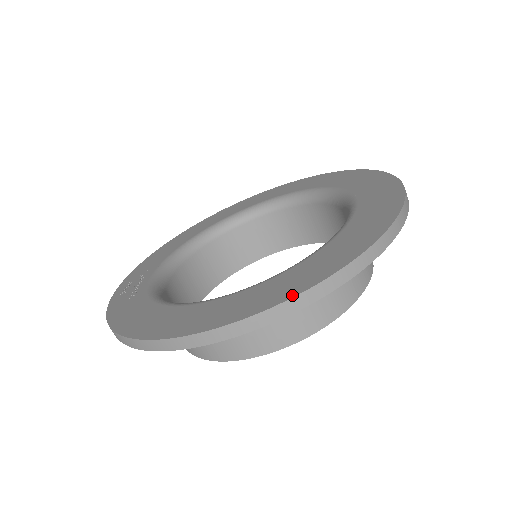
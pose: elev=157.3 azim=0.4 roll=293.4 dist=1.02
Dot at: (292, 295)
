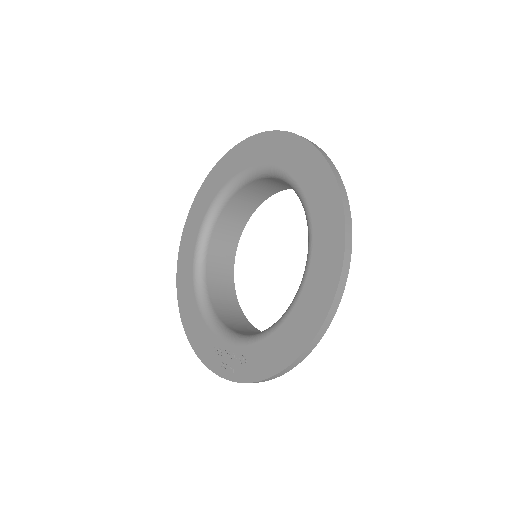
Dot at: (342, 220)
